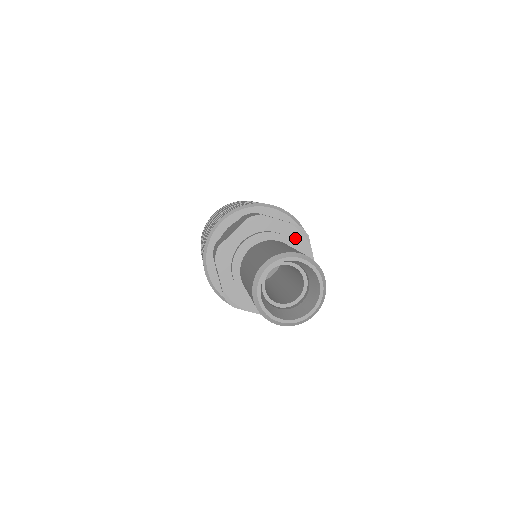
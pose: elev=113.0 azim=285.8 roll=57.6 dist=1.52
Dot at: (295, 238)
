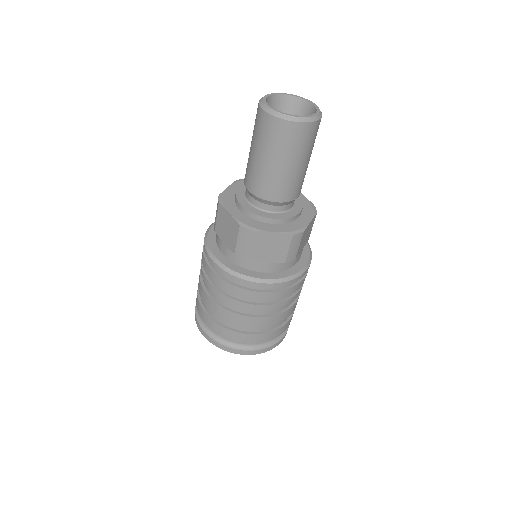
Dot at: occluded
